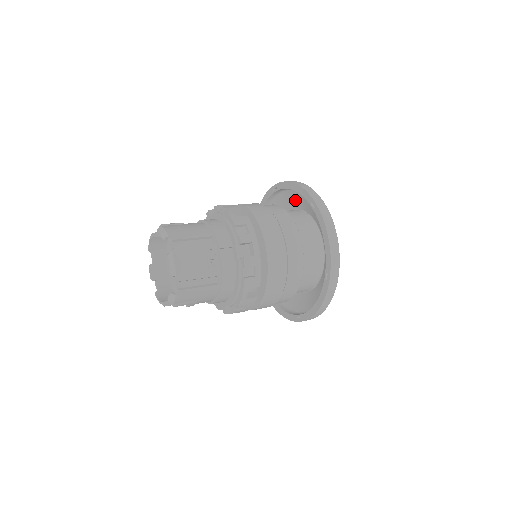
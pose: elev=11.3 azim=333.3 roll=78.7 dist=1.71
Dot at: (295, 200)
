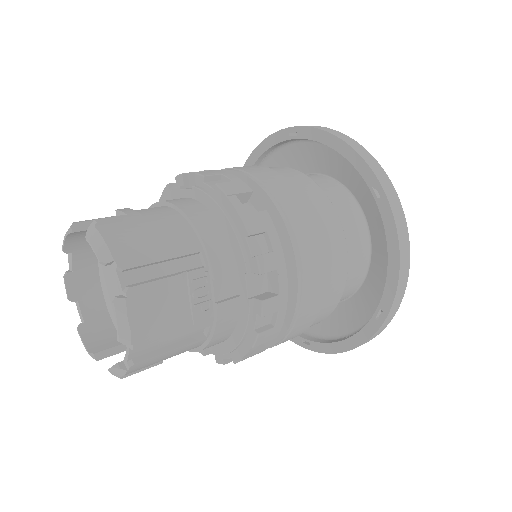
Dot at: (327, 161)
